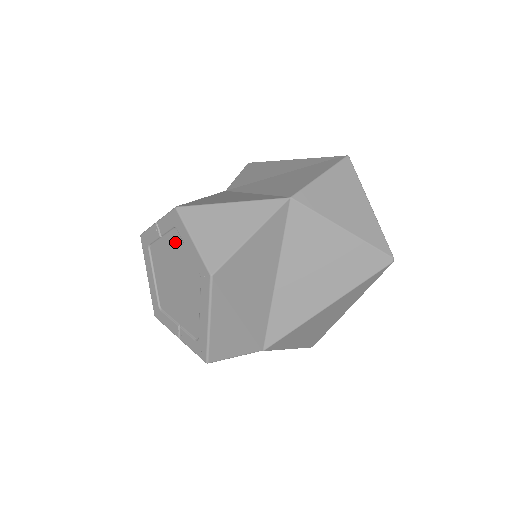
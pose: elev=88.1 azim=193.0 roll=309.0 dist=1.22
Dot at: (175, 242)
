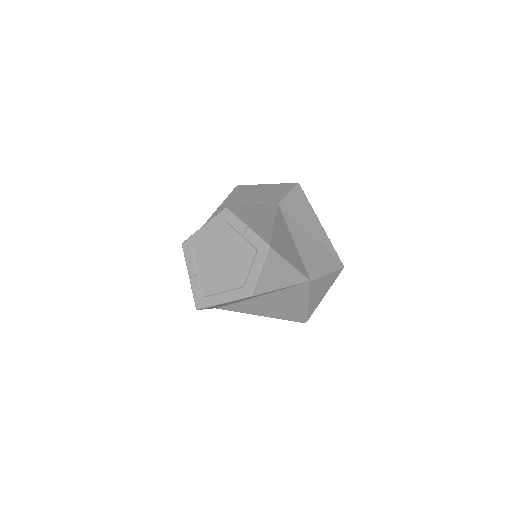
Dot at: (247, 252)
